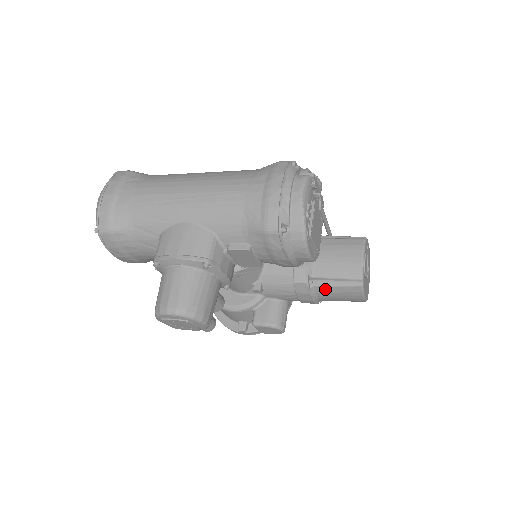
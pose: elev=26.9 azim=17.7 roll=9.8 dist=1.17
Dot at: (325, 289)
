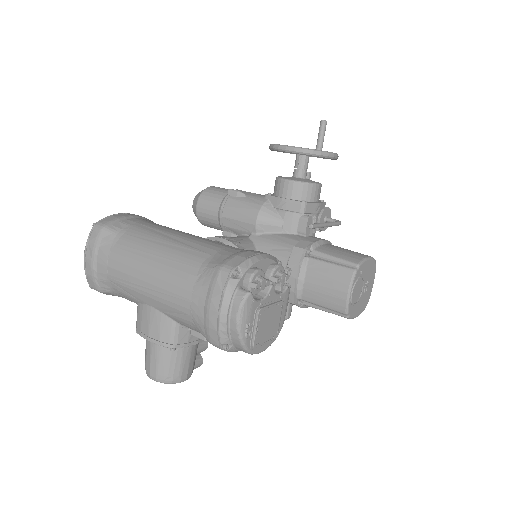
Dot at: (315, 308)
